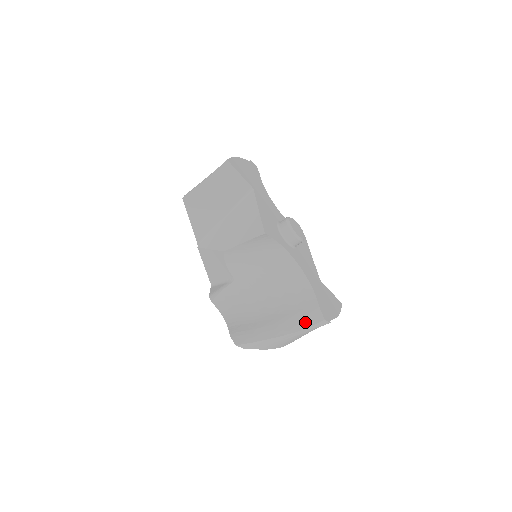
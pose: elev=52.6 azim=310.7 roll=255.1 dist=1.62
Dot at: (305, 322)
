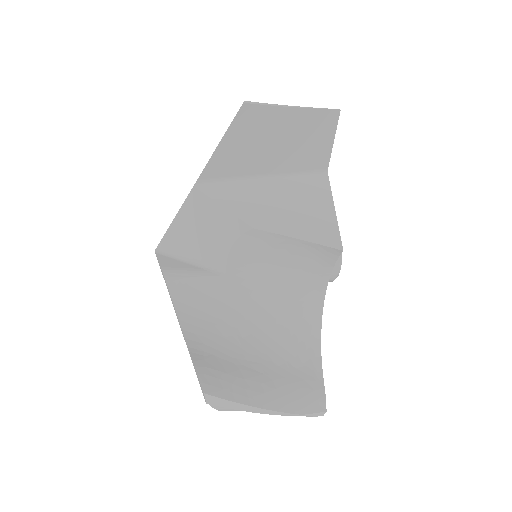
Dot at: (305, 403)
